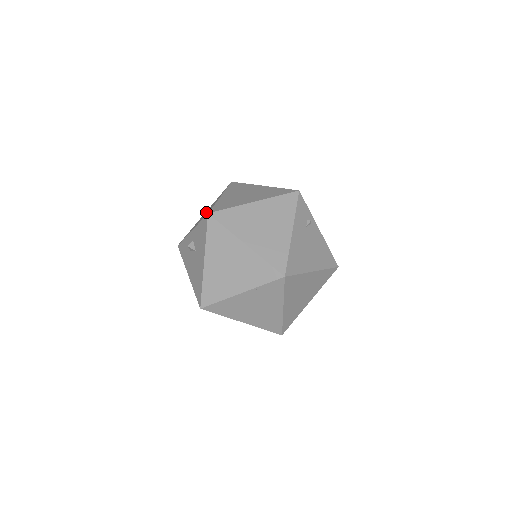
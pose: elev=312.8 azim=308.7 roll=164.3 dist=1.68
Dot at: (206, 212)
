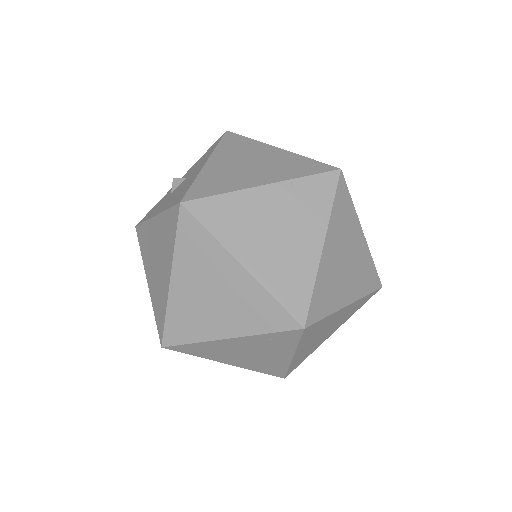
Dot at: occluded
